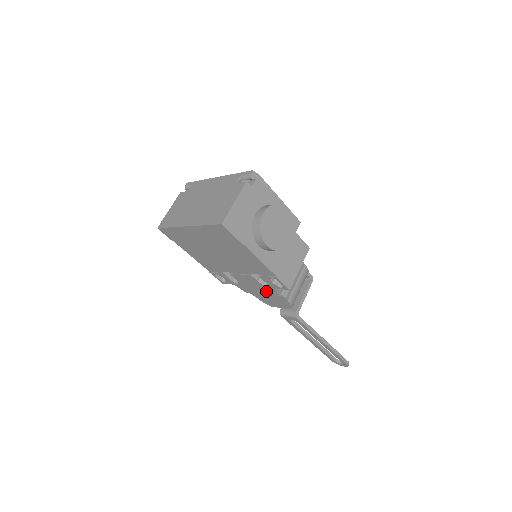
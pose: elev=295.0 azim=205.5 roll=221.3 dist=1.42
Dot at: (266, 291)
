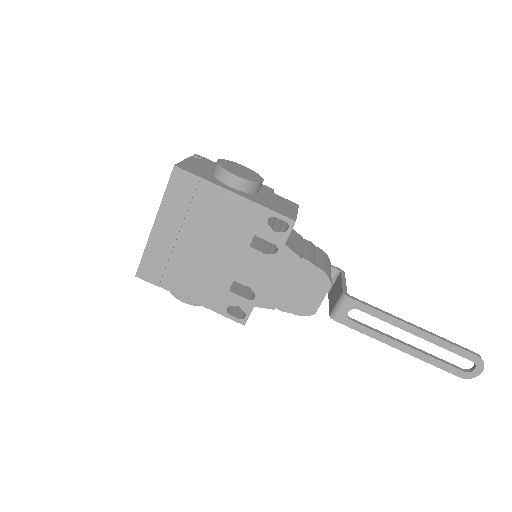
Dot at: (284, 267)
